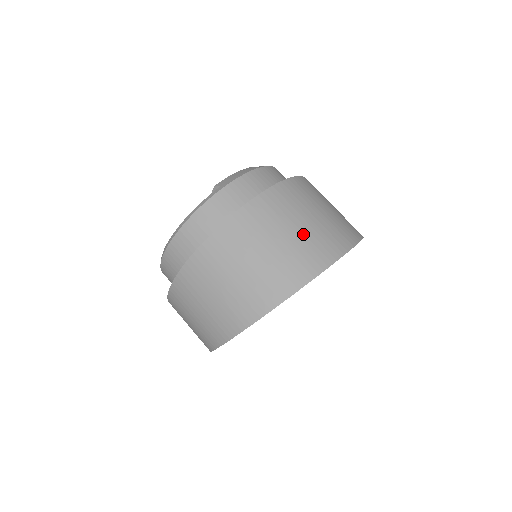
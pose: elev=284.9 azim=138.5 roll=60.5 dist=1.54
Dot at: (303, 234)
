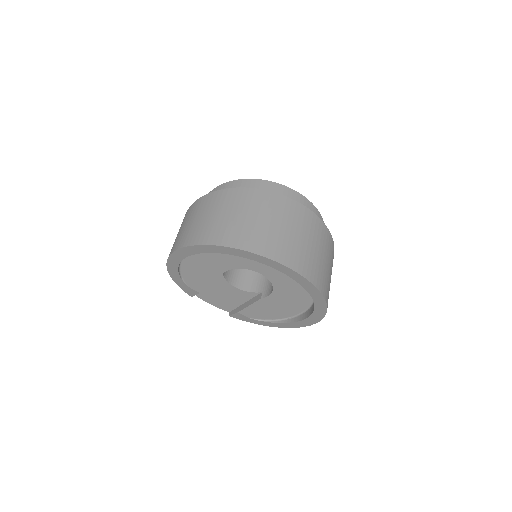
Dot at: (284, 234)
